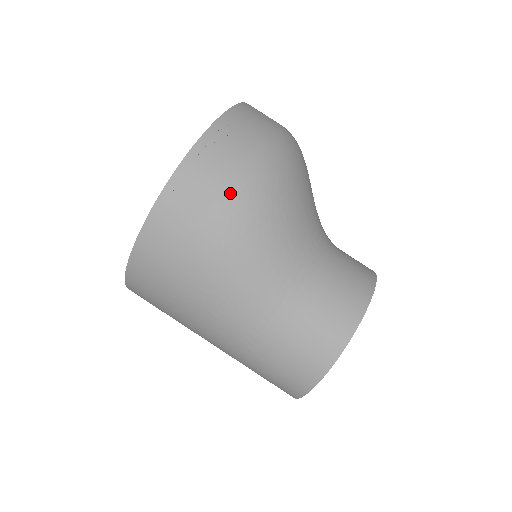
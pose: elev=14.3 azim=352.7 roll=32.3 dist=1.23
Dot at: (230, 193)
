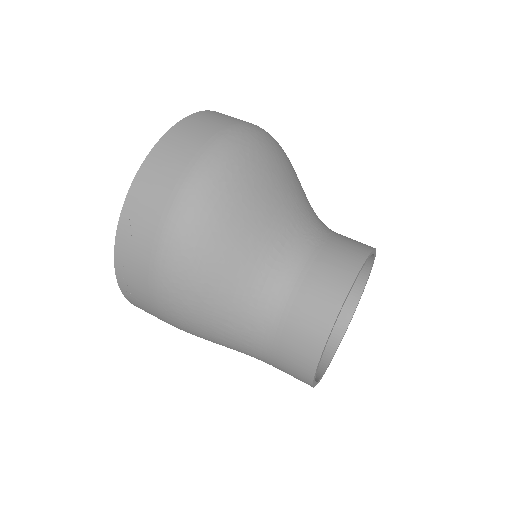
Dot at: (155, 288)
